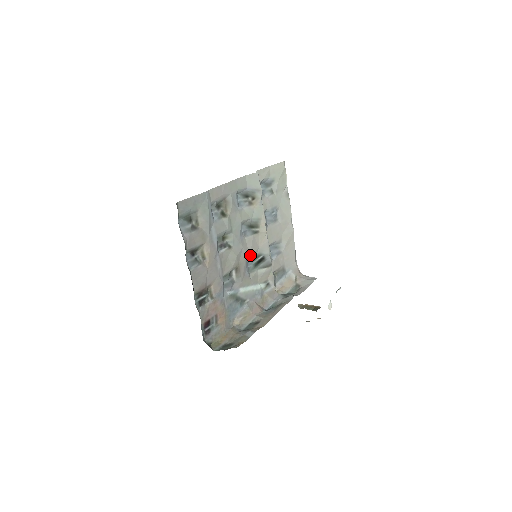
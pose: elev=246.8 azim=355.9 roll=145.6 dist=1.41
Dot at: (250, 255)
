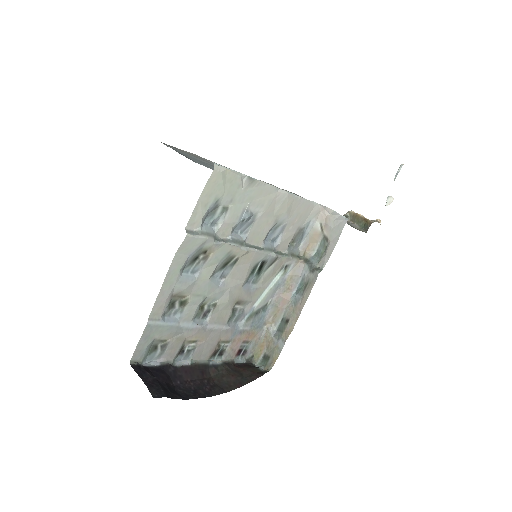
Dot at: (244, 280)
